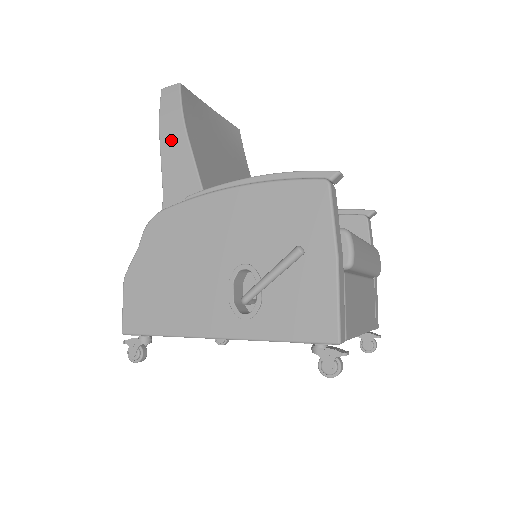
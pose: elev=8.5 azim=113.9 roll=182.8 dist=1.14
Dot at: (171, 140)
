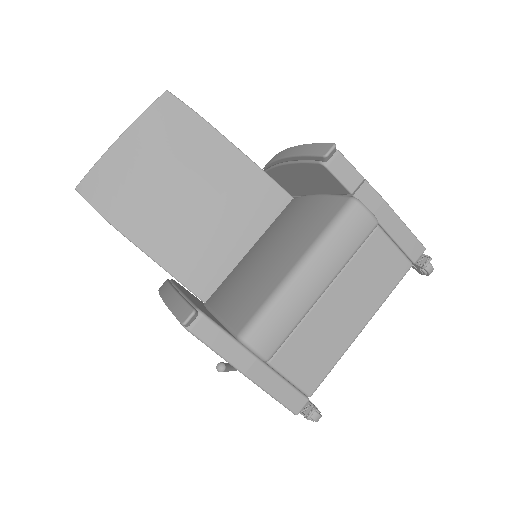
Dot at: occluded
